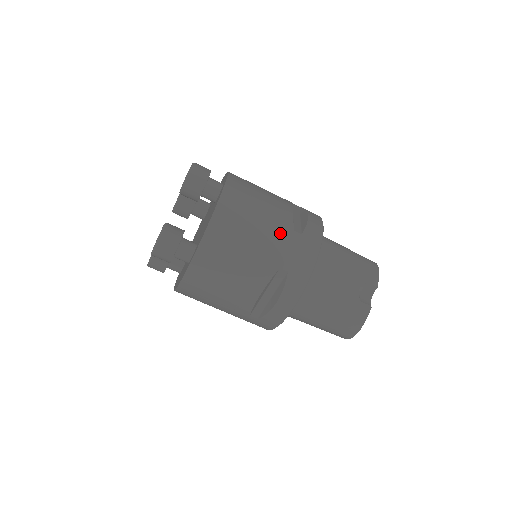
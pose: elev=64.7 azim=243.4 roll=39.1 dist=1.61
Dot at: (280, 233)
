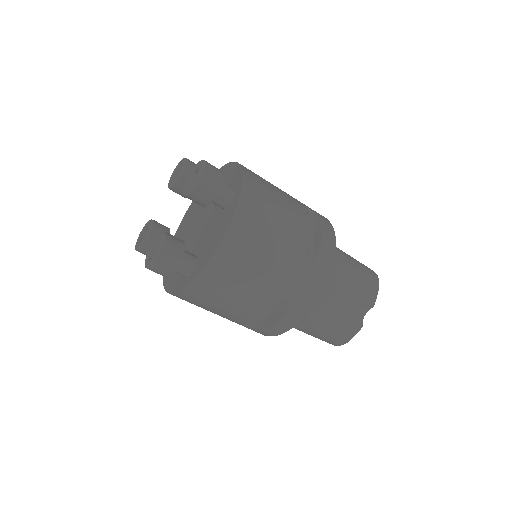
Dot at: (291, 263)
